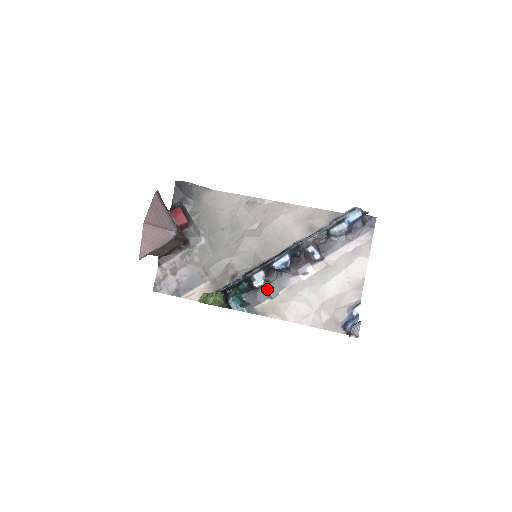
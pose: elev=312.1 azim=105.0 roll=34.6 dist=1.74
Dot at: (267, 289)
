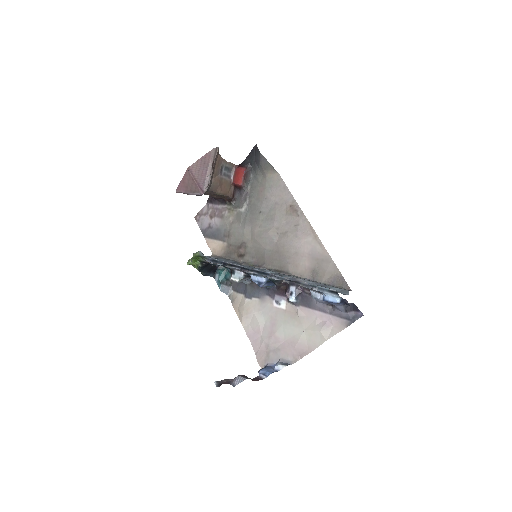
Dot at: (247, 287)
